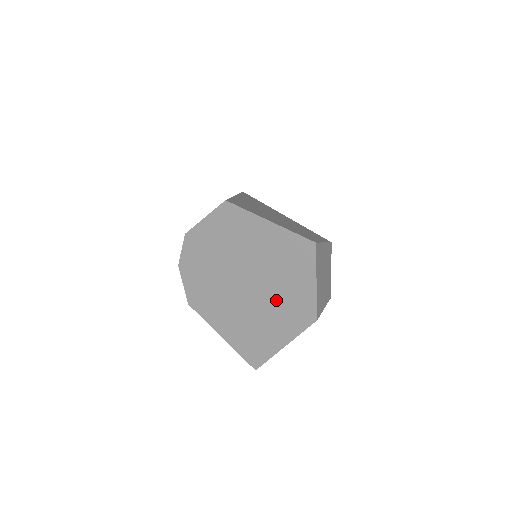
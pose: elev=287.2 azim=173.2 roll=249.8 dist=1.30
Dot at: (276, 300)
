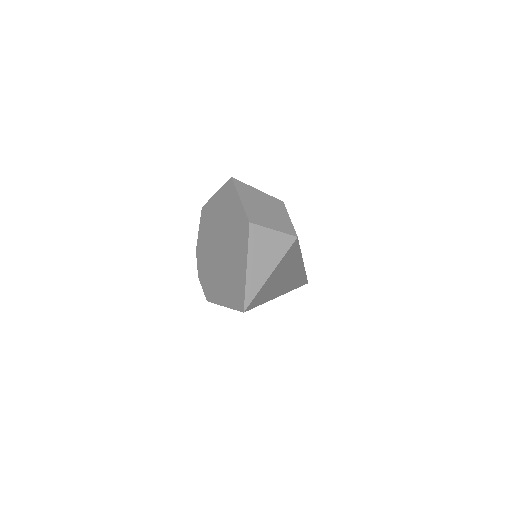
Dot at: (232, 237)
